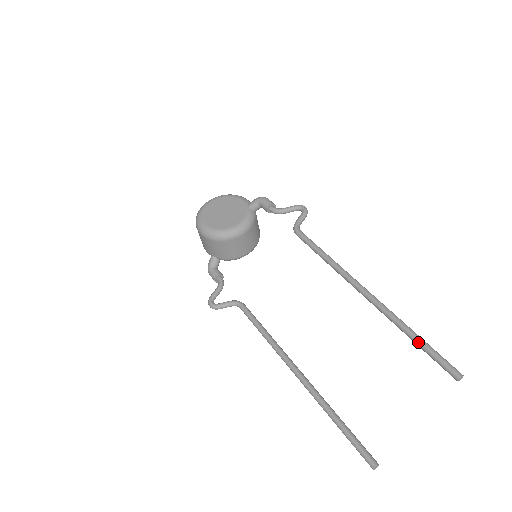
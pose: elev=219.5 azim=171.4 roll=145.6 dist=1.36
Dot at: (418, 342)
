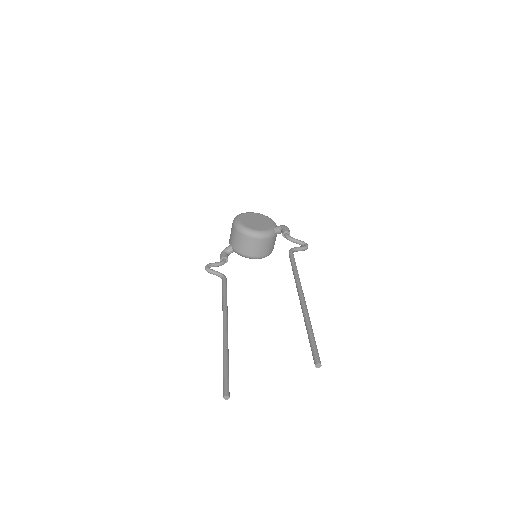
Dot at: (310, 335)
